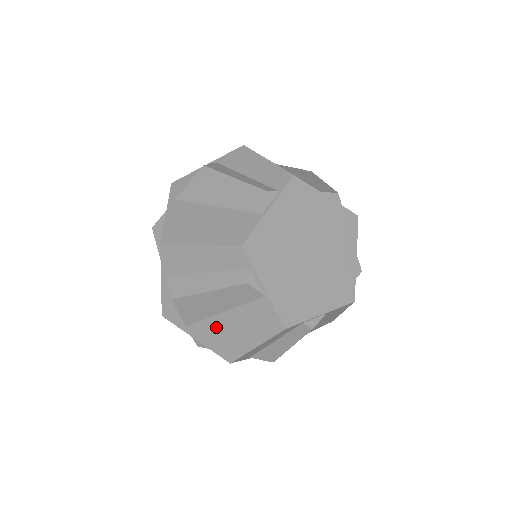
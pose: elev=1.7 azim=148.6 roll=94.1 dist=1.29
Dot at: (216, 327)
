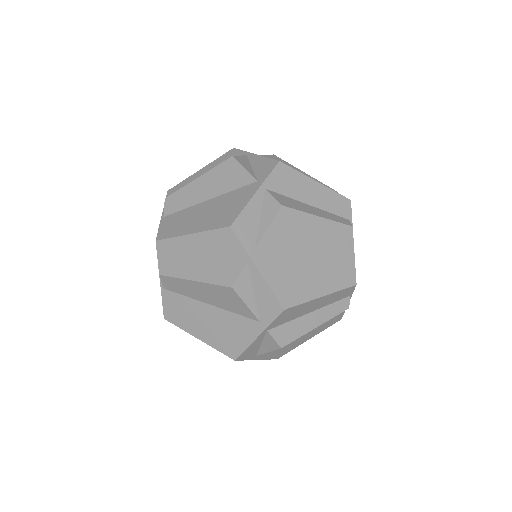
Dot at: occluded
